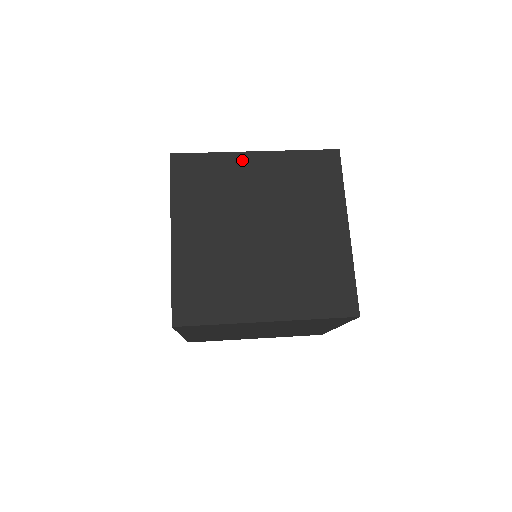
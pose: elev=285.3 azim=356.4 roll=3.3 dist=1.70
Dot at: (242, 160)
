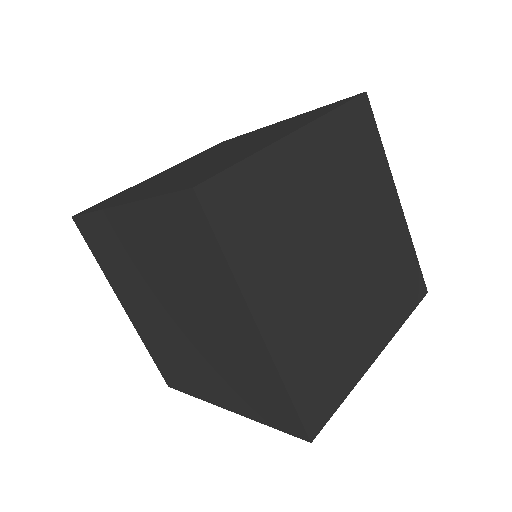
Dot at: (389, 188)
